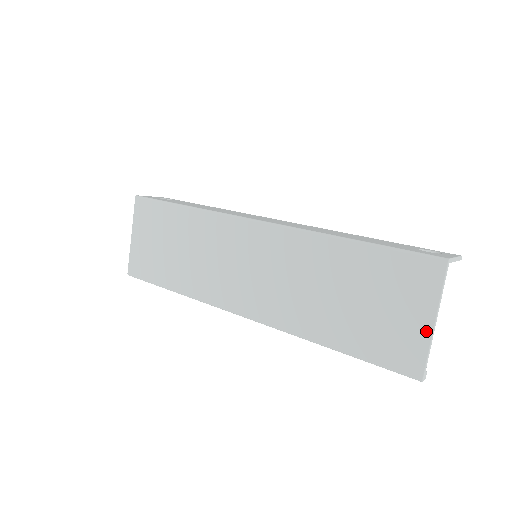
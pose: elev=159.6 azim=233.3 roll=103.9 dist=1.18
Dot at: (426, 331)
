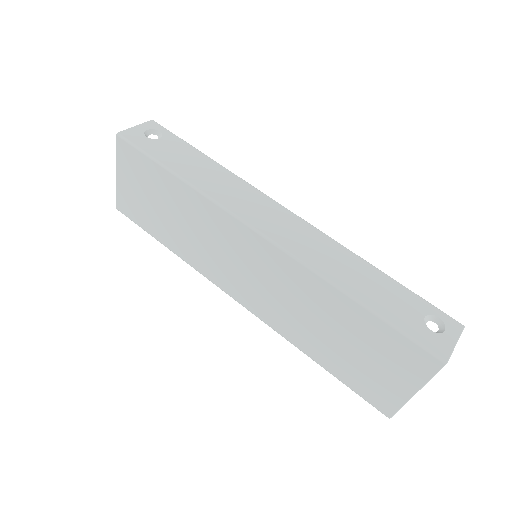
Dot at: (405, 395)
